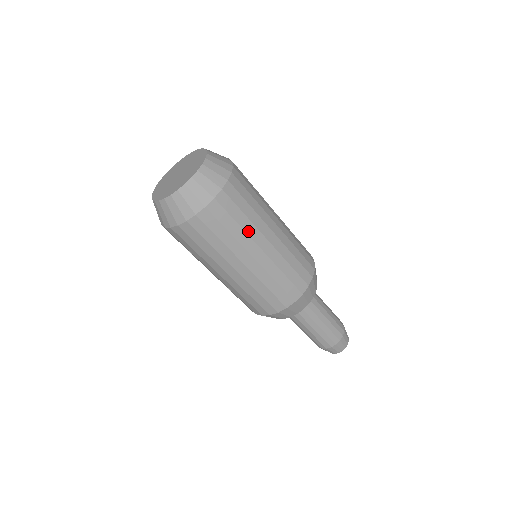
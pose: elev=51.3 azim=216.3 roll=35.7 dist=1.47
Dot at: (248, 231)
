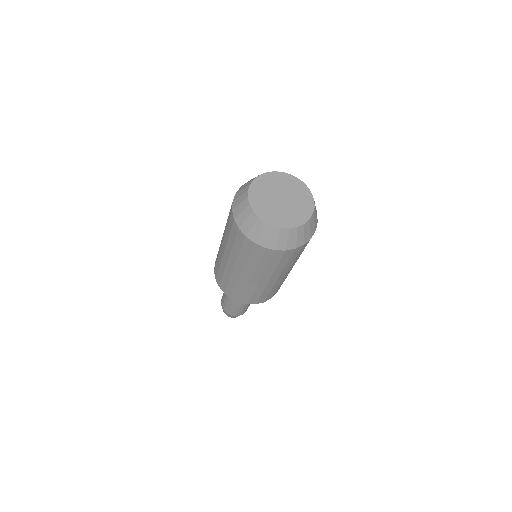
Dot at: (257, 269)
